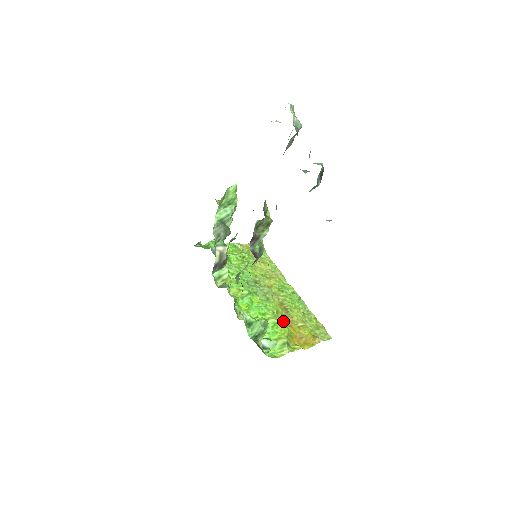
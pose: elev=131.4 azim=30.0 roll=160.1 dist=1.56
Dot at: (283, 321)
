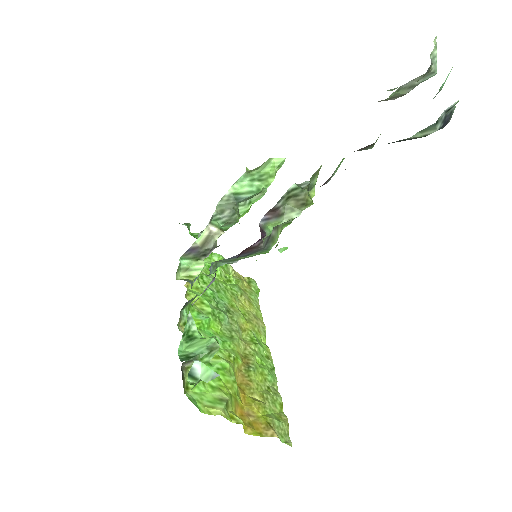
Dot at: (236, 376)
